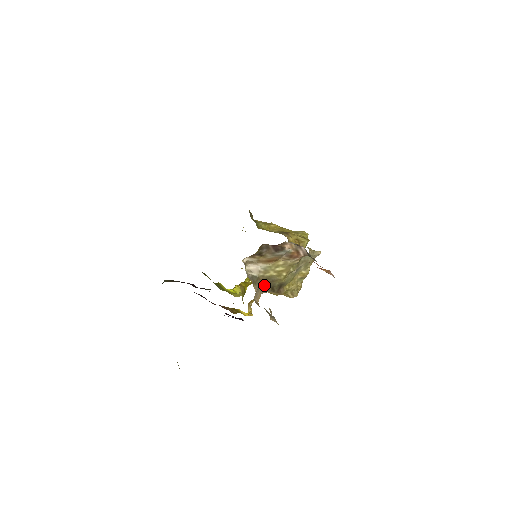
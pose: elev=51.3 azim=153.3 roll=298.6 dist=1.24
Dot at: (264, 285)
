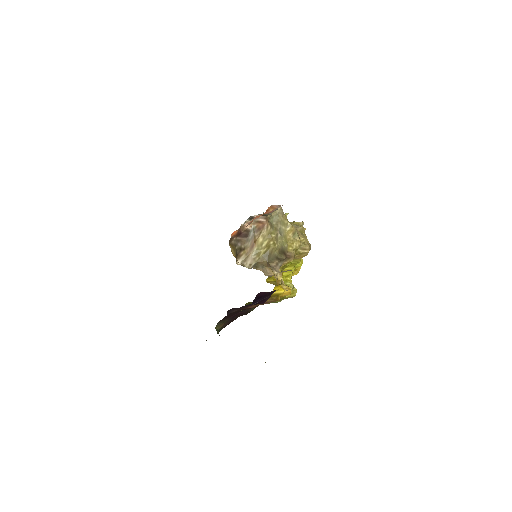
Dot at: (270, 263)
